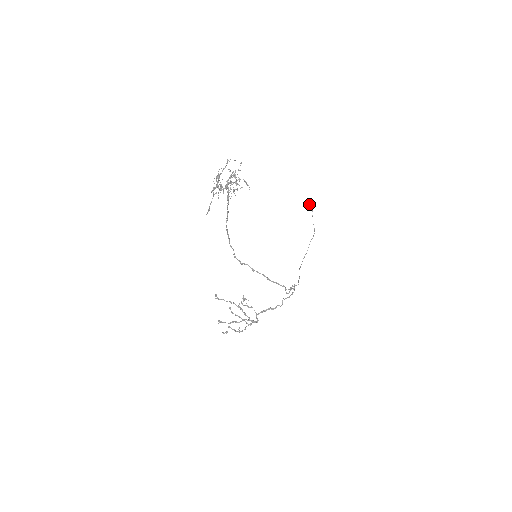
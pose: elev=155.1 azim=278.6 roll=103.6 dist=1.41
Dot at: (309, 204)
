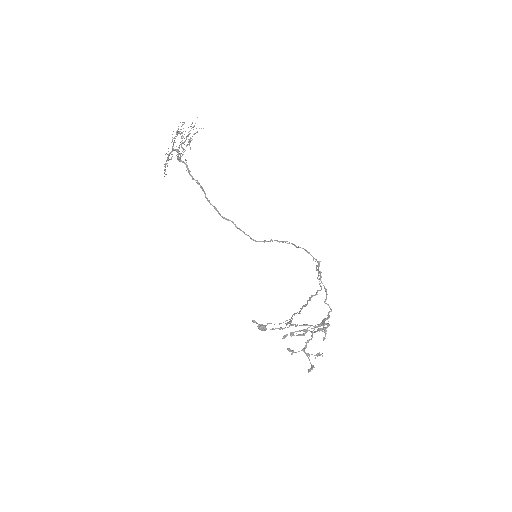
Dot at: (259, 327)
